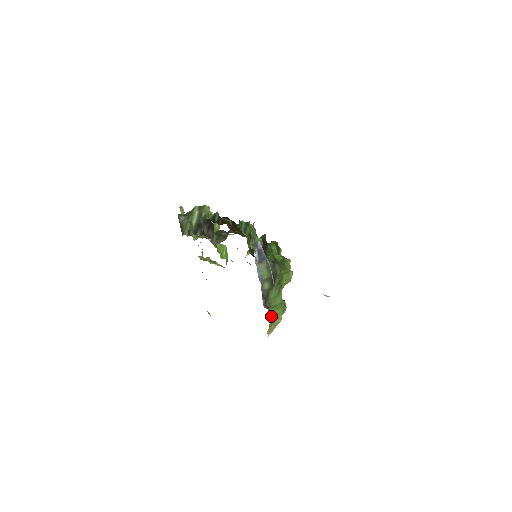
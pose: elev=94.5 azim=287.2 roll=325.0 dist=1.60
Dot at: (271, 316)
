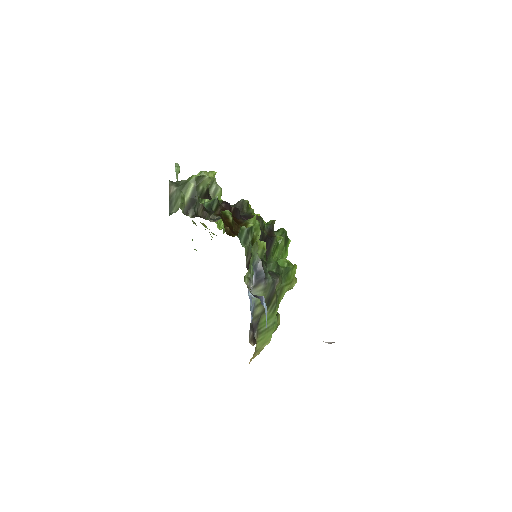
Dot at: (258, 343)
